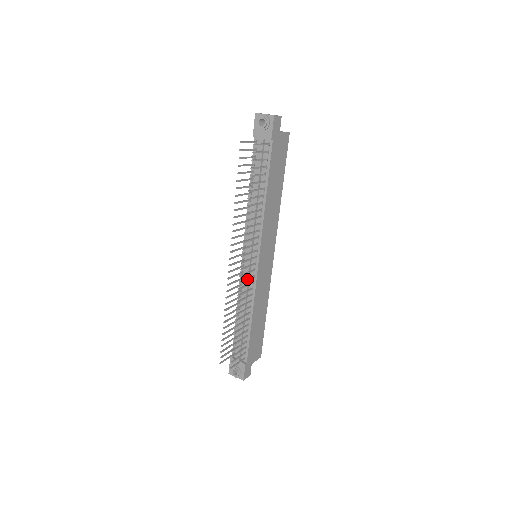
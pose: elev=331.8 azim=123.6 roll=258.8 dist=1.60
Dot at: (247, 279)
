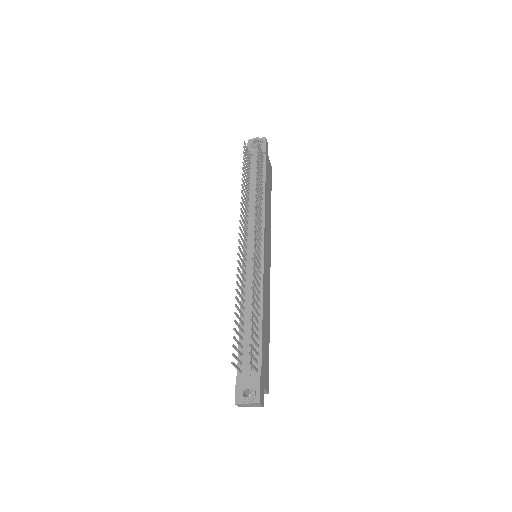
Dot at: (257, 259)
